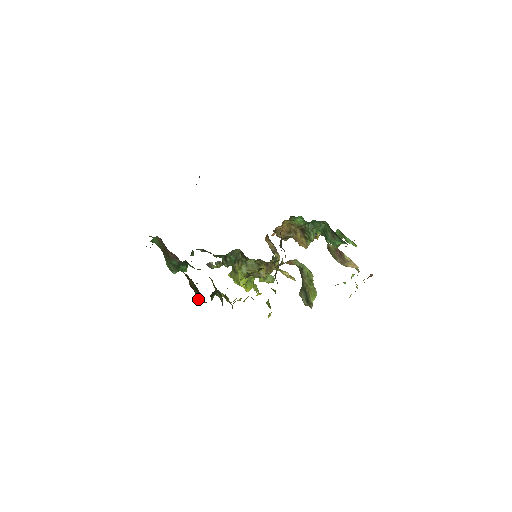
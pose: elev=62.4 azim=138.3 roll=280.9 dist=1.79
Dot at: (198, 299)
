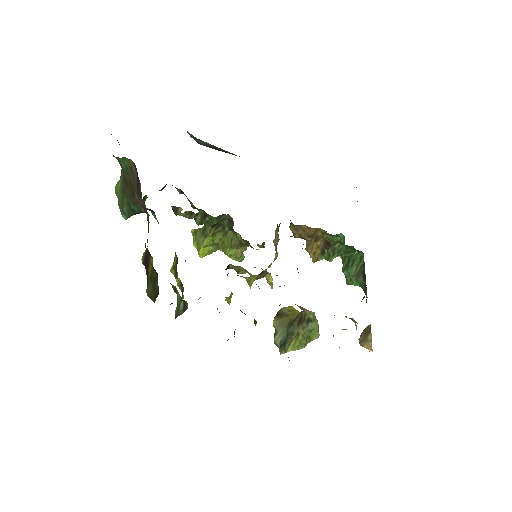
Dot at: (148, 294)
